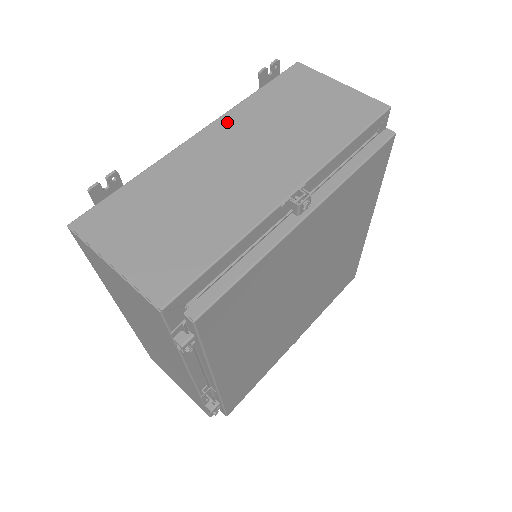
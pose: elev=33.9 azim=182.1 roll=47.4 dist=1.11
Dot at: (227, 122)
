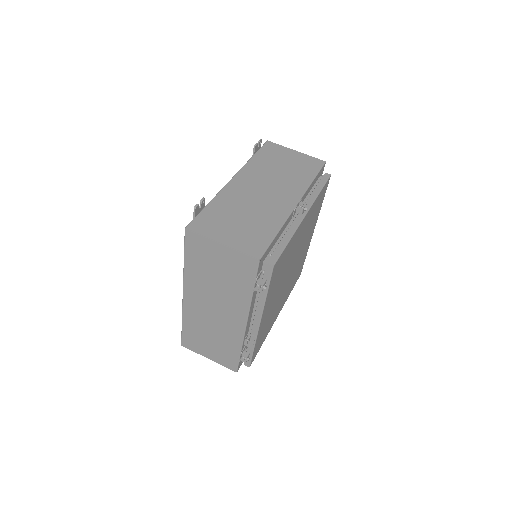
Dot at: (245, 172)
